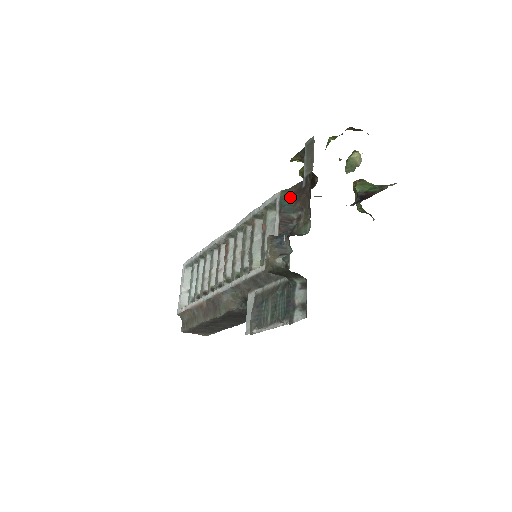
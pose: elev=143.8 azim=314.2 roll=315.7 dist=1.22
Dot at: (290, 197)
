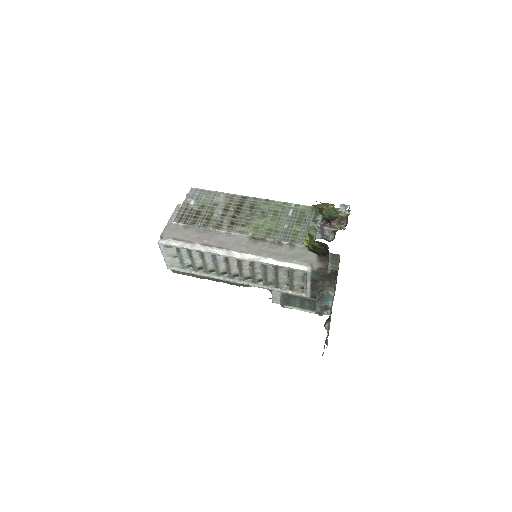
Dot at: (319, 276)
